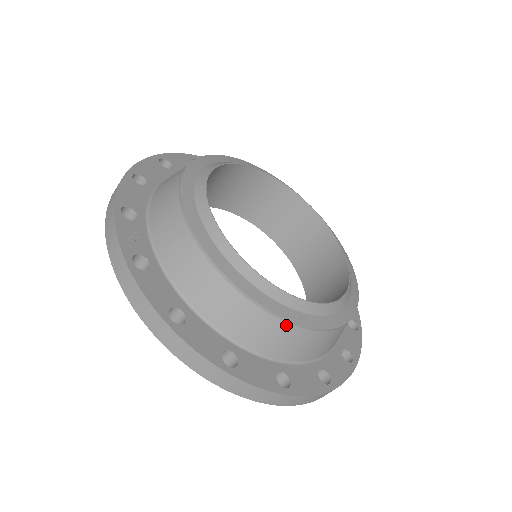
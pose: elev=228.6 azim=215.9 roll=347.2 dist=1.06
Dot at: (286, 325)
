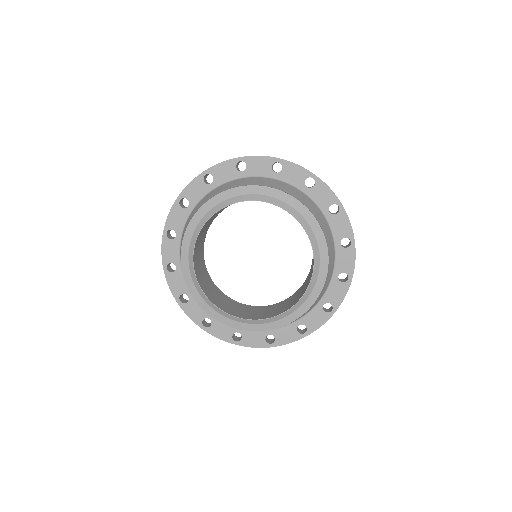
Dot at: (255, 330)
